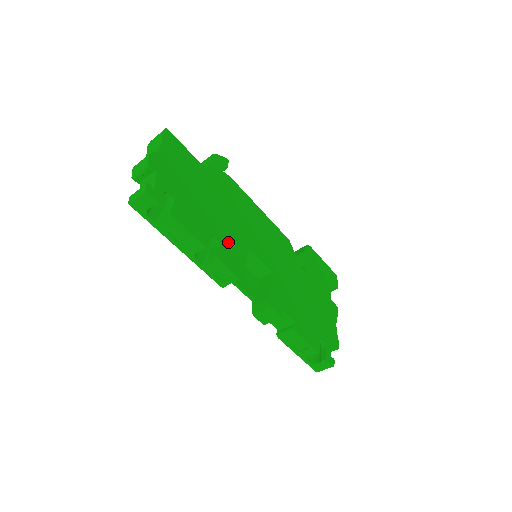
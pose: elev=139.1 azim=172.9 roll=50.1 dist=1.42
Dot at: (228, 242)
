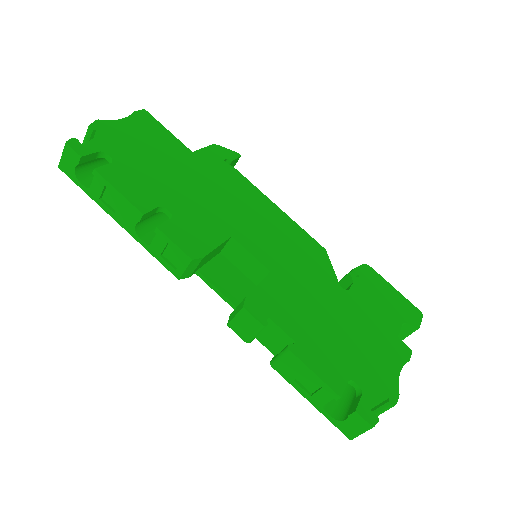
Dot at: (192, 220)
